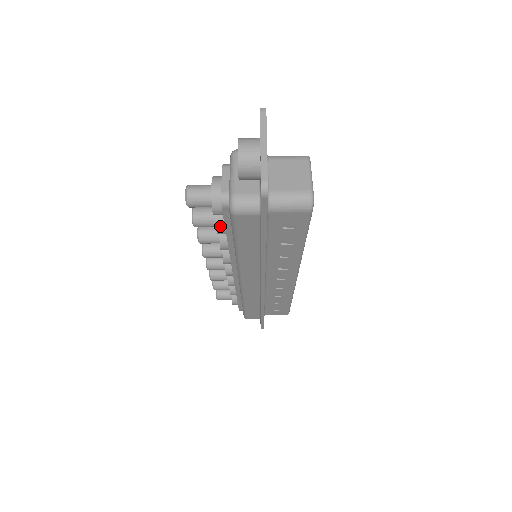
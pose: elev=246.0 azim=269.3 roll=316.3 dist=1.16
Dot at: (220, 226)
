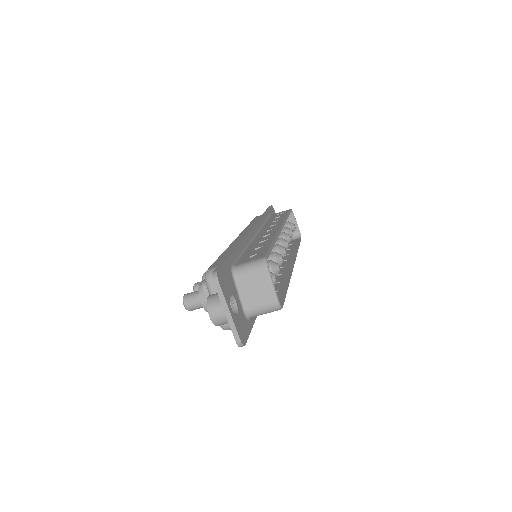
Dot at: occluded
